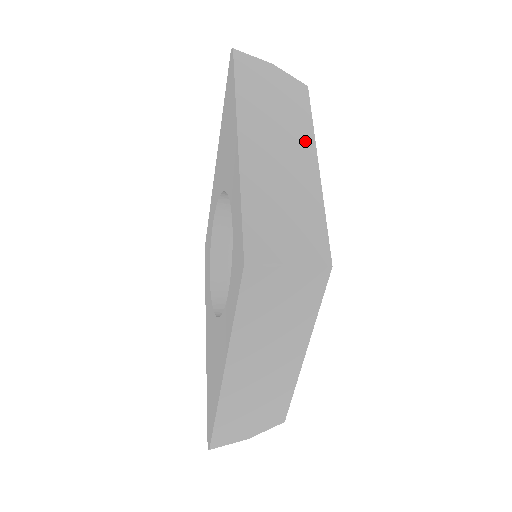
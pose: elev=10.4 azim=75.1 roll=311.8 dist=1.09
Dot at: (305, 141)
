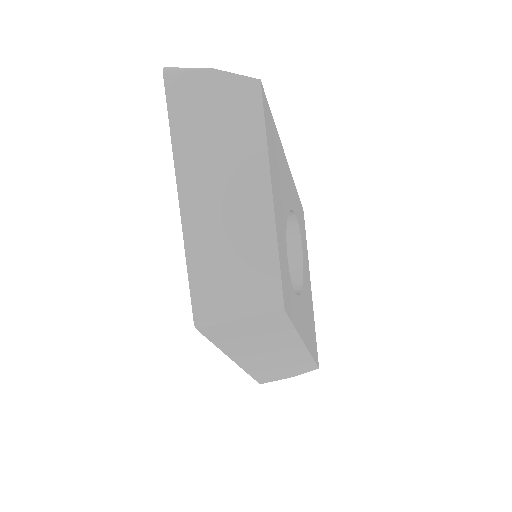
Dot at: (255, 167)
